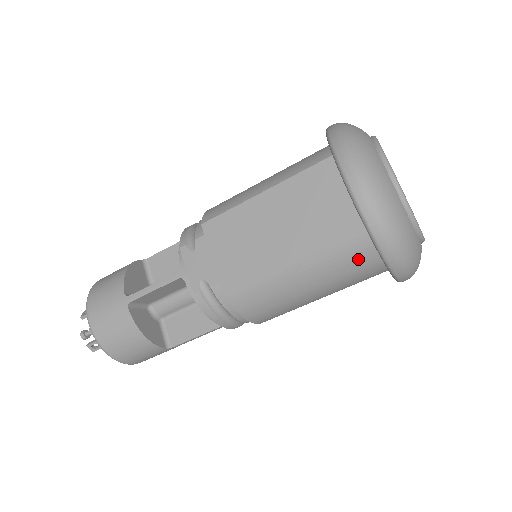
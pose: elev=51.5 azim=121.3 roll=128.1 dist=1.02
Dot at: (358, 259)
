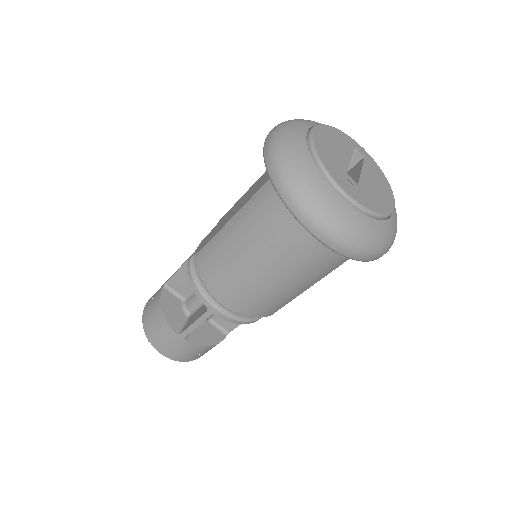
Dot at: (273, 206)
